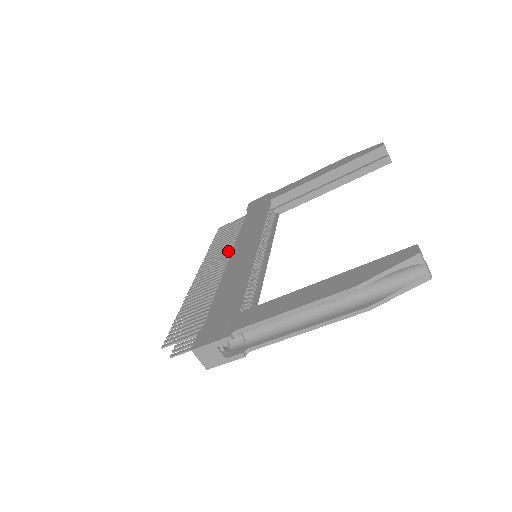
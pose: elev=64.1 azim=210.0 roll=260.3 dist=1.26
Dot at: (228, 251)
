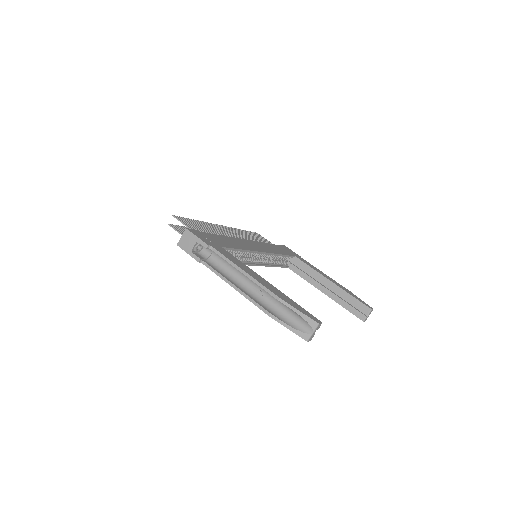
Dot at: (248, 239)
